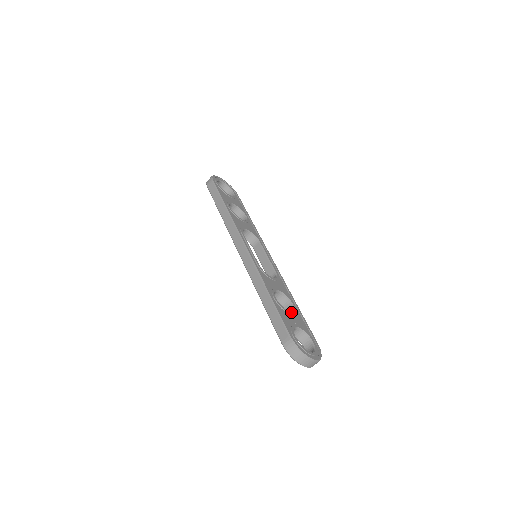
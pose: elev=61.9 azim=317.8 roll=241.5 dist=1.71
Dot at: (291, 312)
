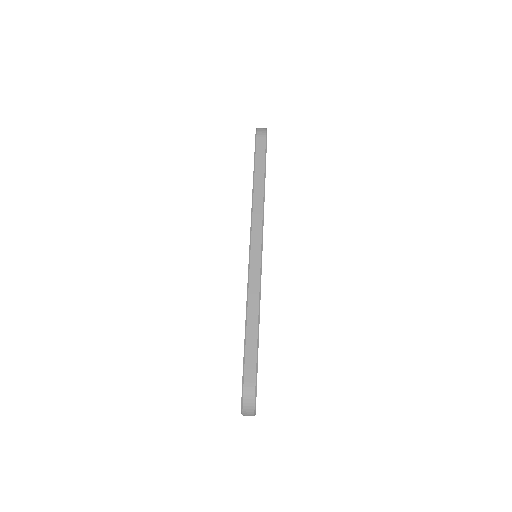
Dot at: occluded
